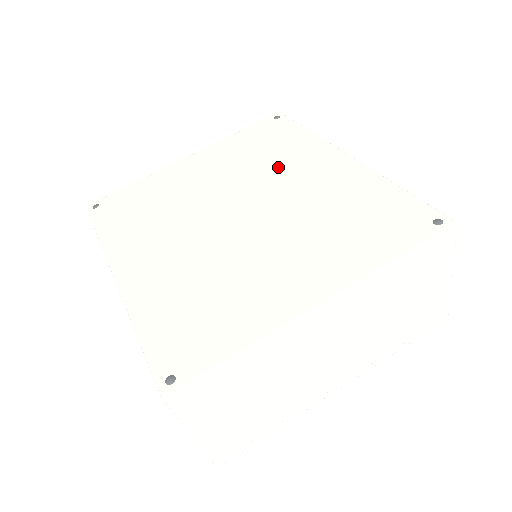
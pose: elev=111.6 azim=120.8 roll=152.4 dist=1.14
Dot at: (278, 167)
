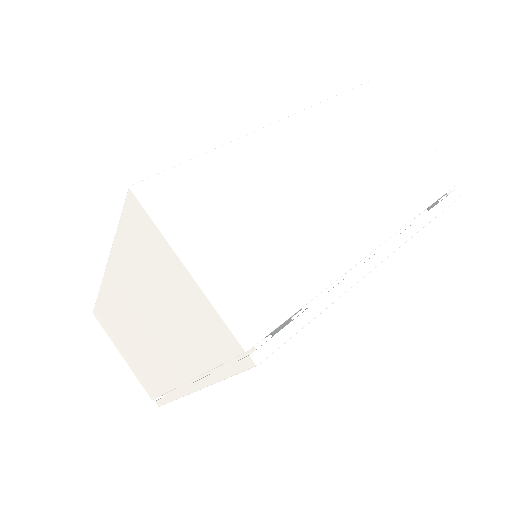
Dot at: occluded
